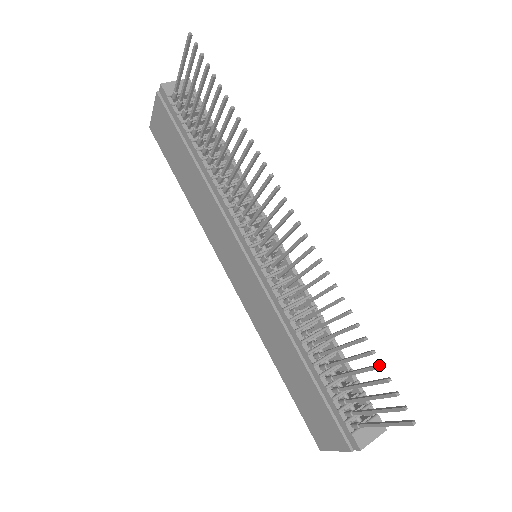
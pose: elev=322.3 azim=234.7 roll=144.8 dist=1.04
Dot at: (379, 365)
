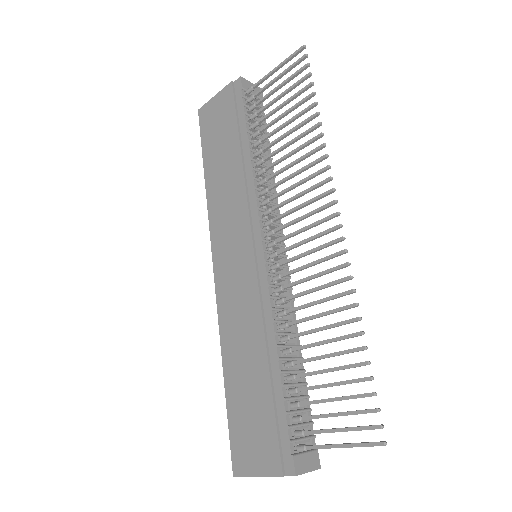
Dot at: (371, 376)
